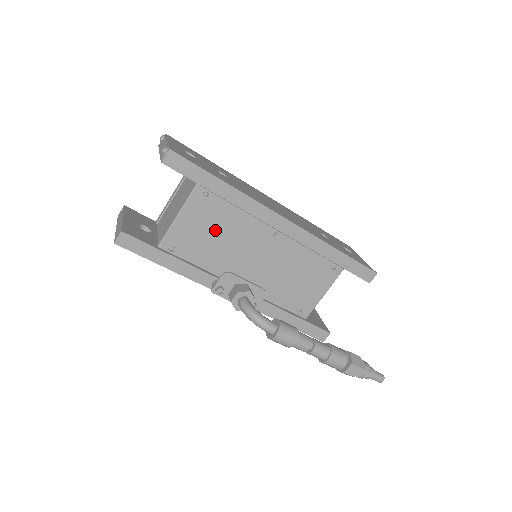
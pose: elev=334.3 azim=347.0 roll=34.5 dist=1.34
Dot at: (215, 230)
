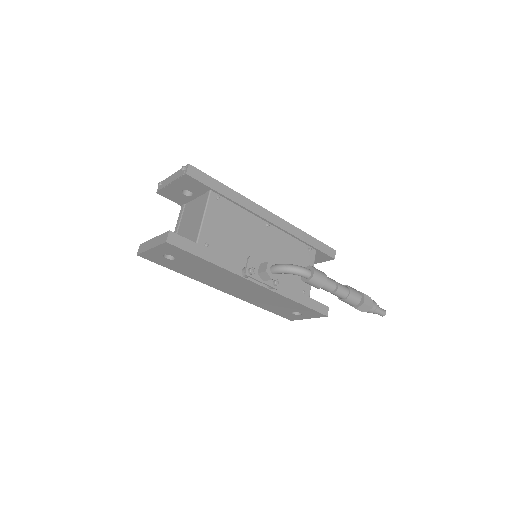
Dot at: (231, 226)
